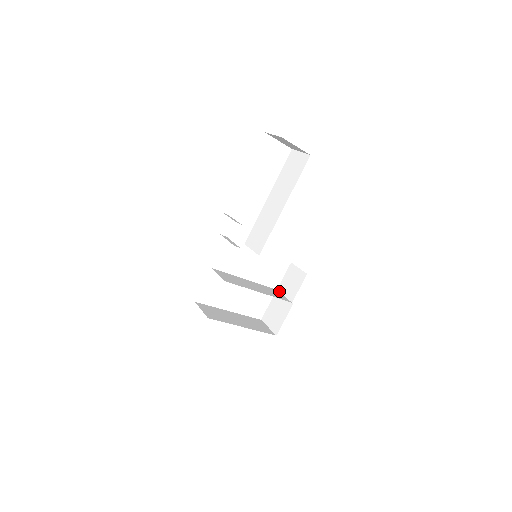
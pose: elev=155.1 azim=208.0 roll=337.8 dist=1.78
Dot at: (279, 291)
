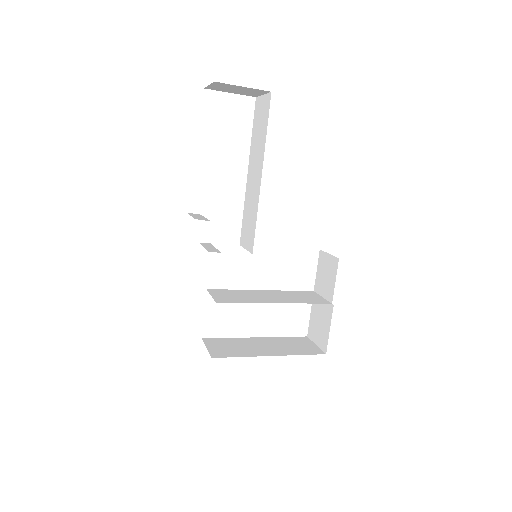
Dot at: (316, 292)
